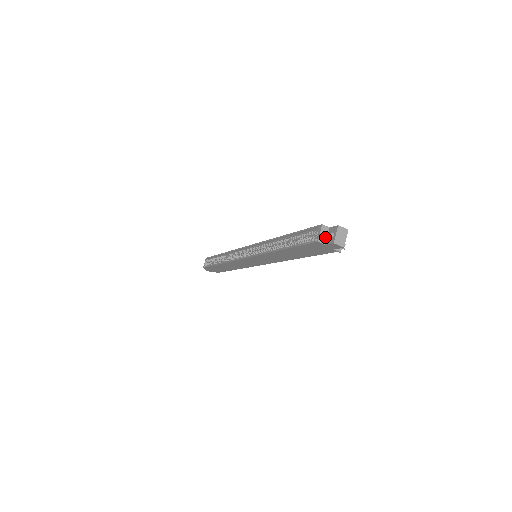
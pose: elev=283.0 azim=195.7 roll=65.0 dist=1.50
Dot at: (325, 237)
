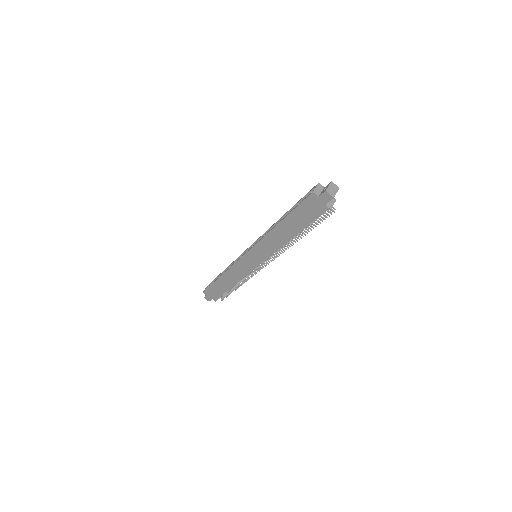
Dot at: (319, 192)
